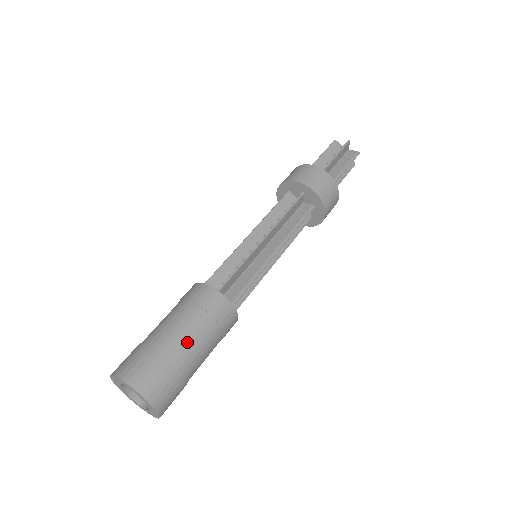
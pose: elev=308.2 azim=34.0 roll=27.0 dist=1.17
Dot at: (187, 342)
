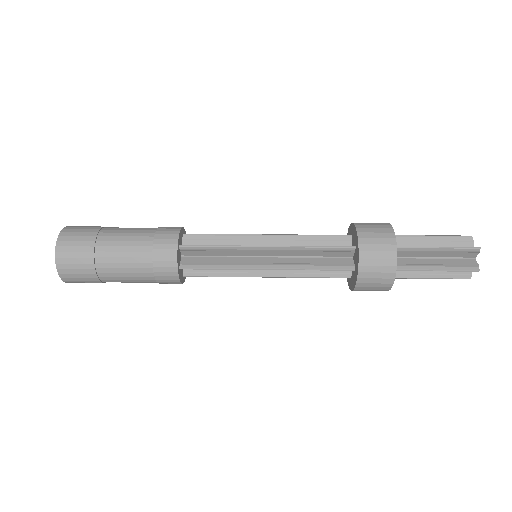
Dot at: (122, 230)
